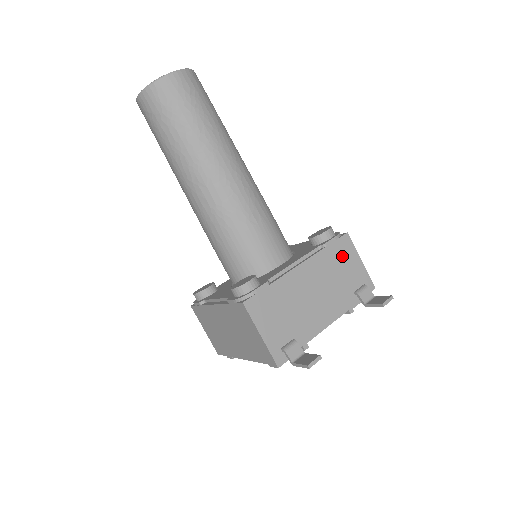
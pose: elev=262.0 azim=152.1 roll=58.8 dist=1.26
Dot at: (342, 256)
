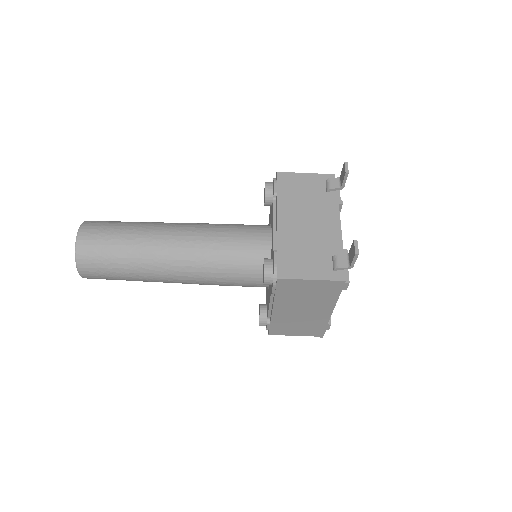
Dot at: (292, 186)
